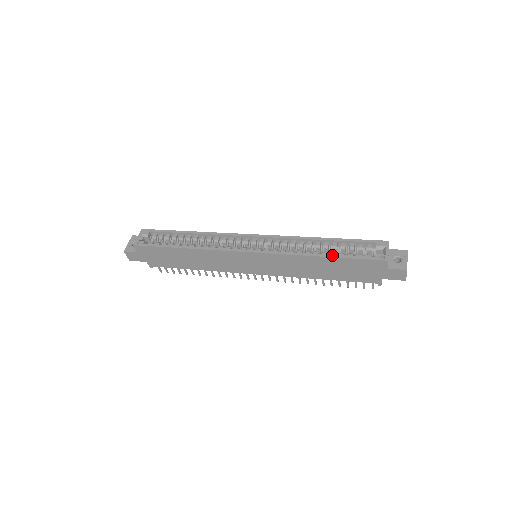
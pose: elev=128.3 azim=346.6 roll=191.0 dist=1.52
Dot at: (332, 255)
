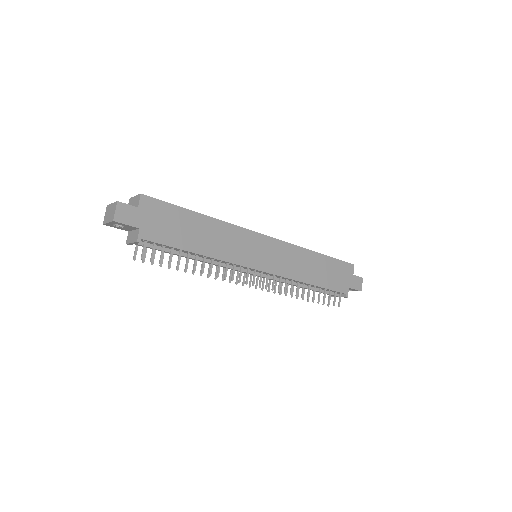
Dot at: (322, 254)
